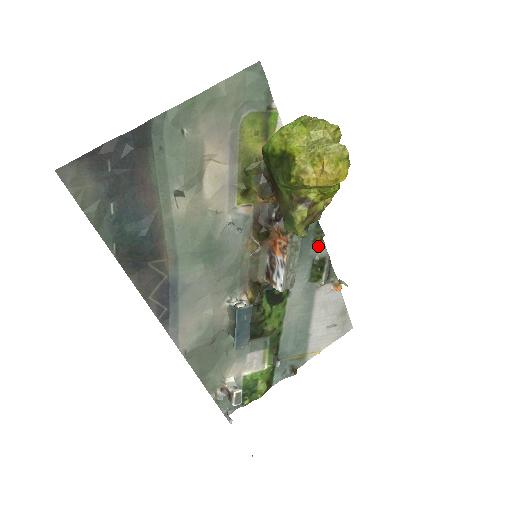
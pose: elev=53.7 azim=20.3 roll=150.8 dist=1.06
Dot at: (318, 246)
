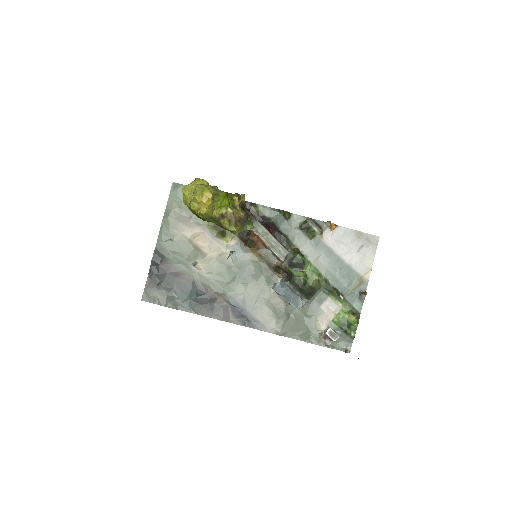
Dot at: (294, 219)
